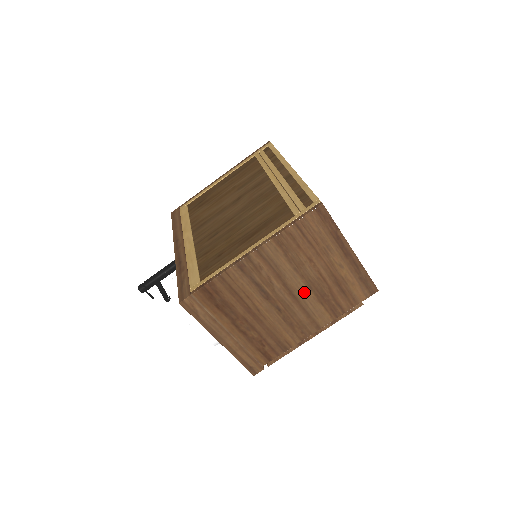
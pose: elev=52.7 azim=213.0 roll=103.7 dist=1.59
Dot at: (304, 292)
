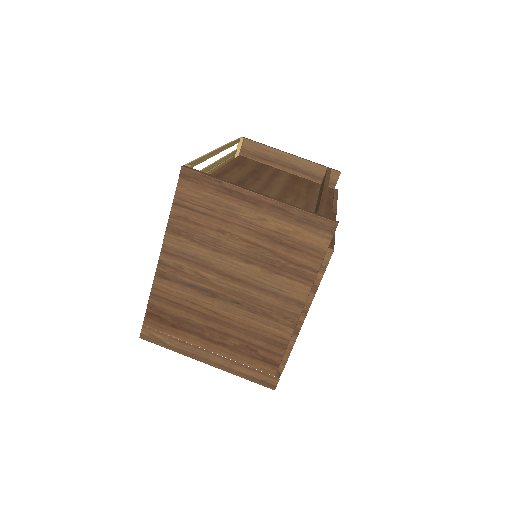
Dot at: (247, 270)
